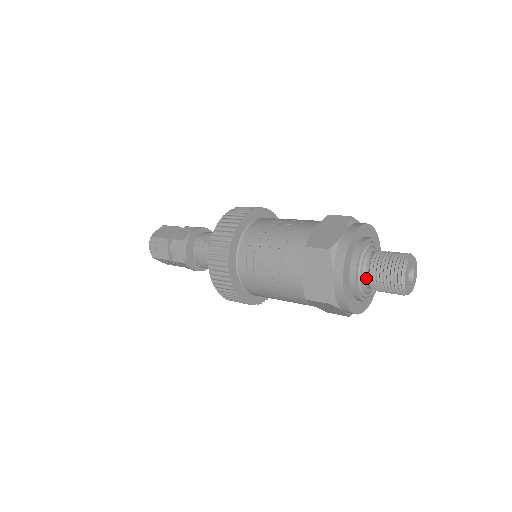
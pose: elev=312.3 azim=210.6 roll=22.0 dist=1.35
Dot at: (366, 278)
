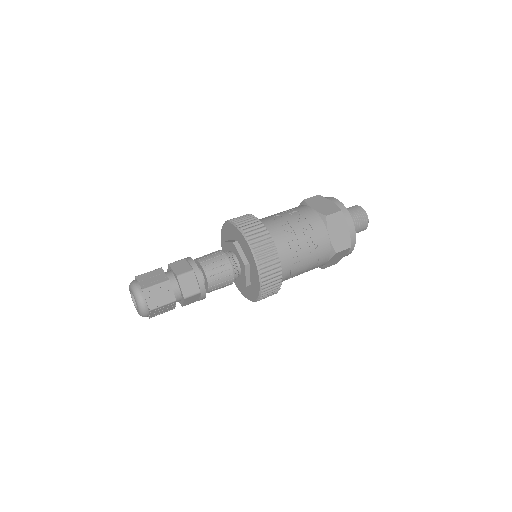
Dot at: occluded
